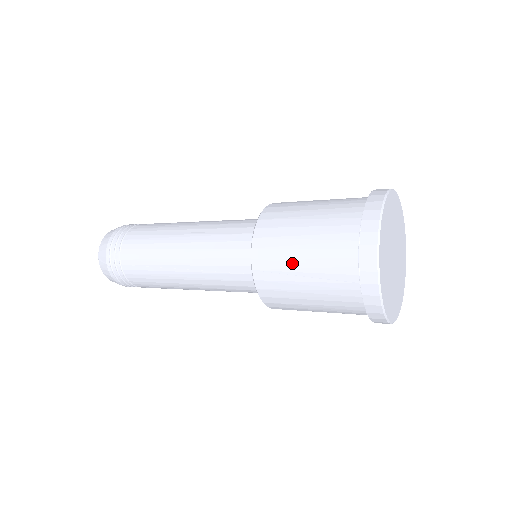
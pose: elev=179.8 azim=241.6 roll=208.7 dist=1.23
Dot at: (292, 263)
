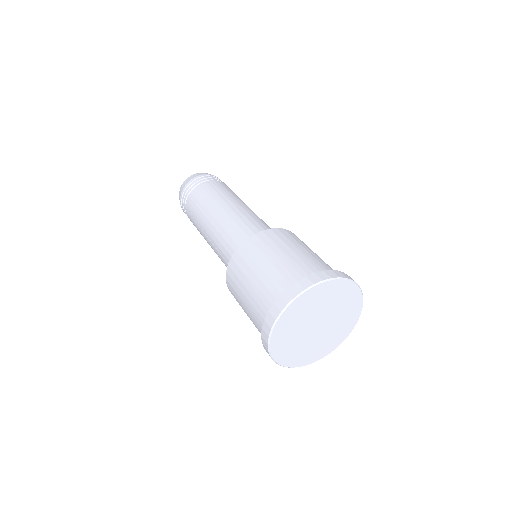
Dot at: occluded
